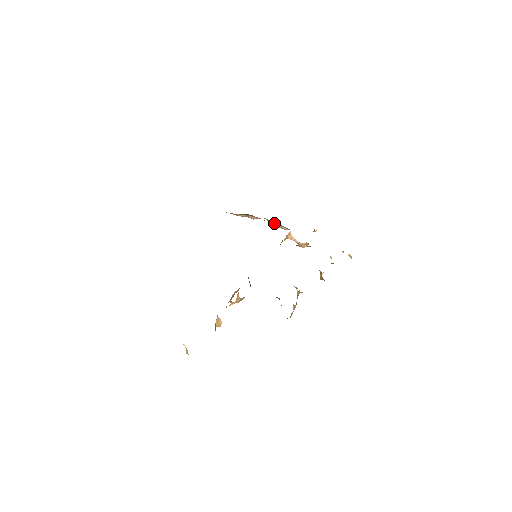
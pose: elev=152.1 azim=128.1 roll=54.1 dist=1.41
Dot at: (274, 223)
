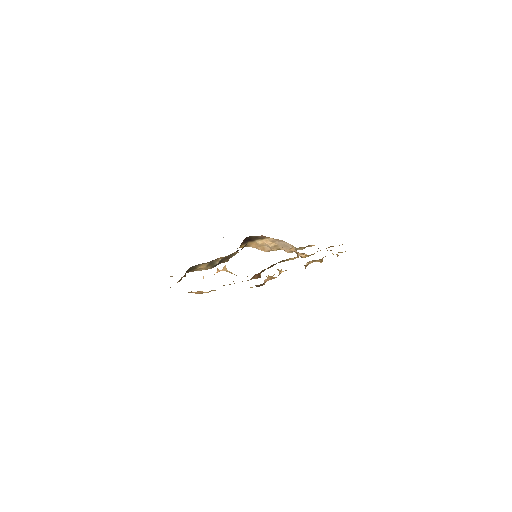
Dot at: (285, 247)
